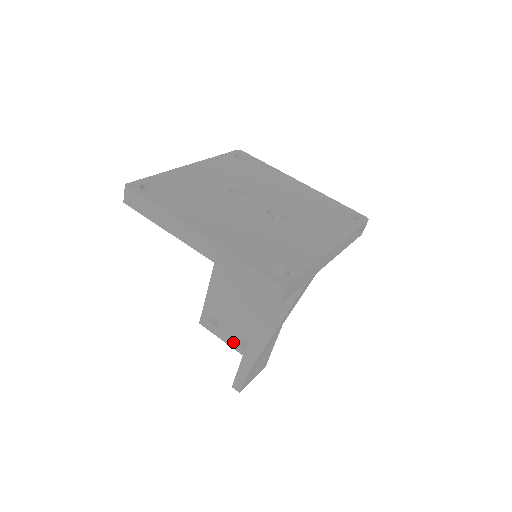
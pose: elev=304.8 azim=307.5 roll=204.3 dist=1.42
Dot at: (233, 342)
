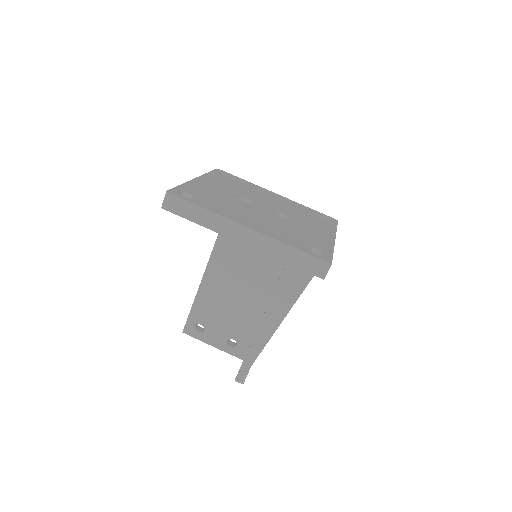
Dot at: (221, 343)
